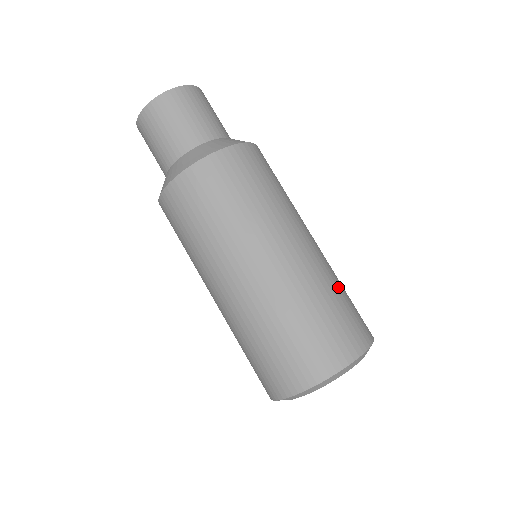
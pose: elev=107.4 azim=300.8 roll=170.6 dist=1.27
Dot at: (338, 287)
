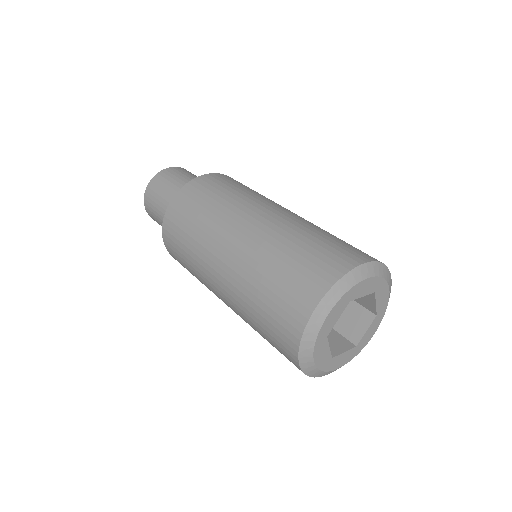
Dot at: occluded
